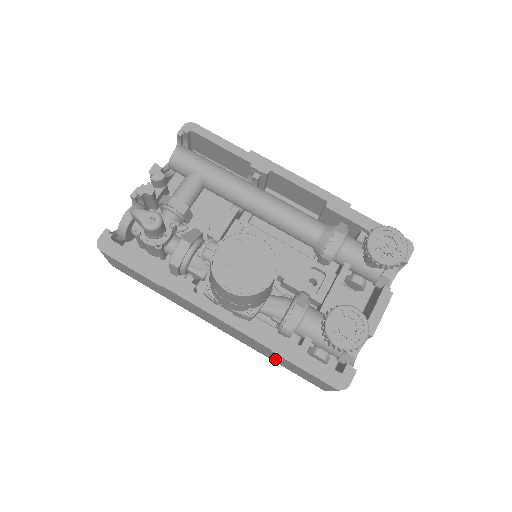
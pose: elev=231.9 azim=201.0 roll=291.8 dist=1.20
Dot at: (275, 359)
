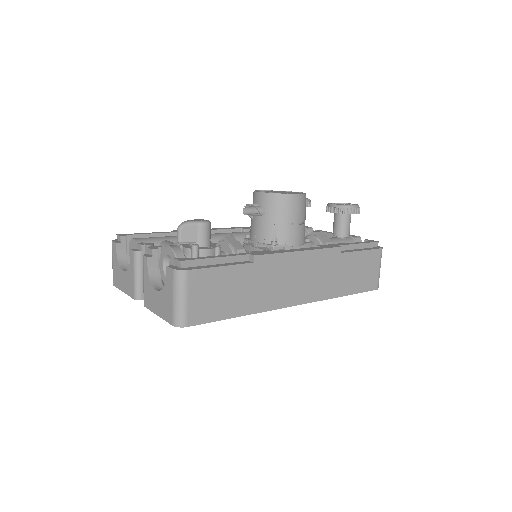
Dot at: (344, 282)
